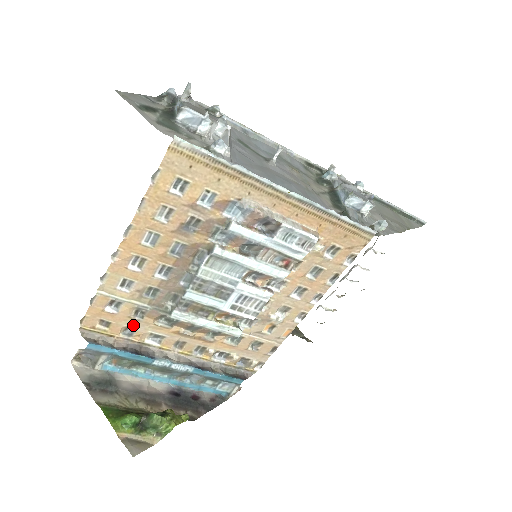
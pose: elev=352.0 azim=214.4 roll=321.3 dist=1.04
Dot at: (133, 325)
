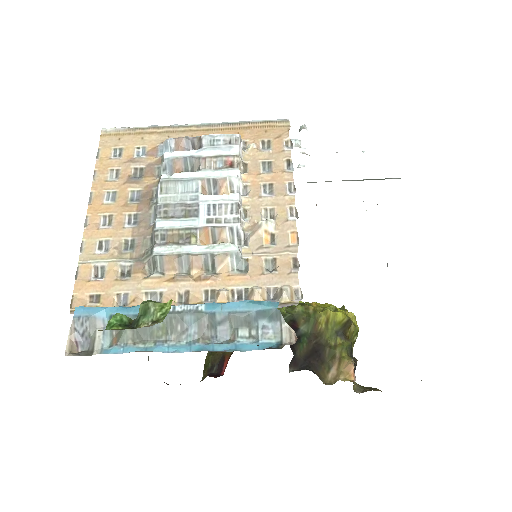
Dot at: (123, 289)
